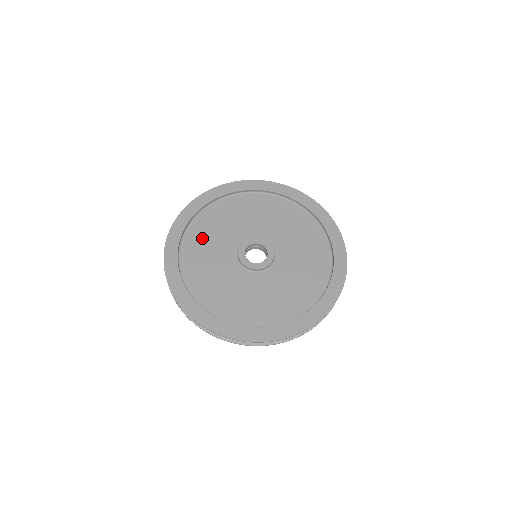
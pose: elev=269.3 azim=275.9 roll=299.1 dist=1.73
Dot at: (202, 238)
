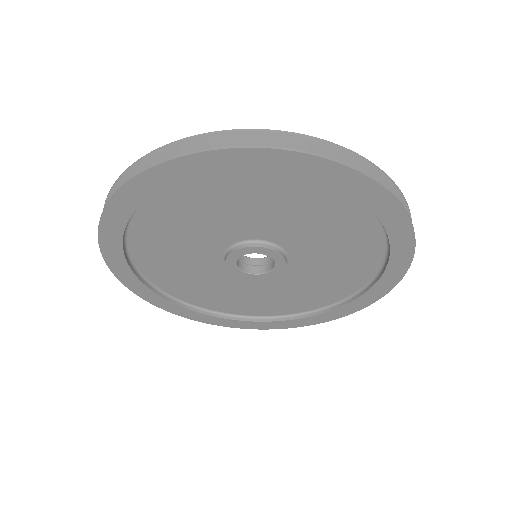
Dot at: (163, 263)
